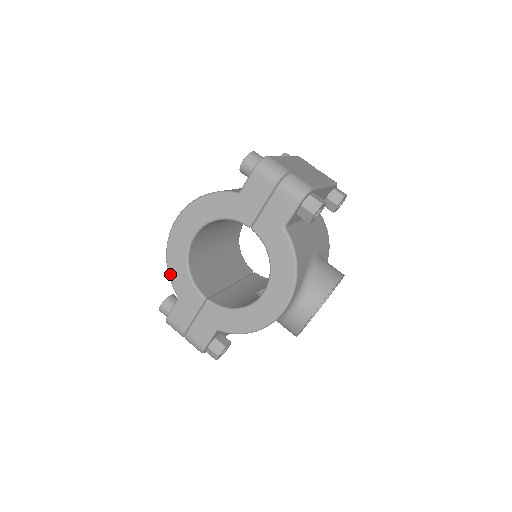
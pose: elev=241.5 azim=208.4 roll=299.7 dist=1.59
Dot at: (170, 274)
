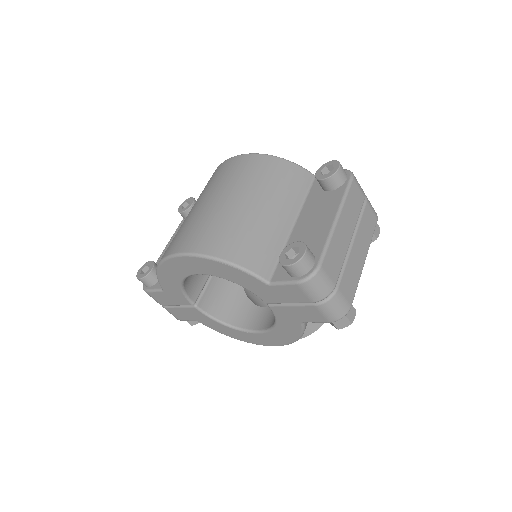
Dot at: (159, 277)
